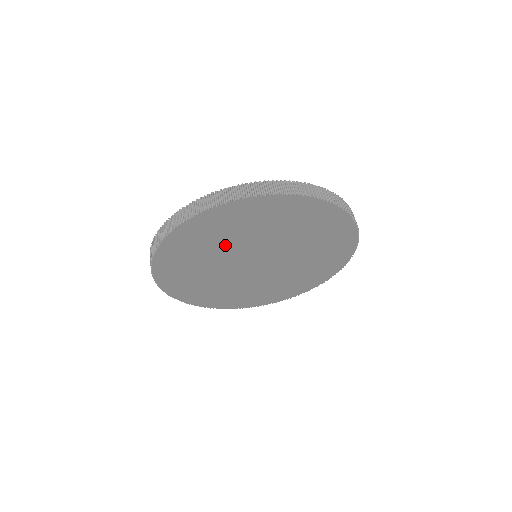
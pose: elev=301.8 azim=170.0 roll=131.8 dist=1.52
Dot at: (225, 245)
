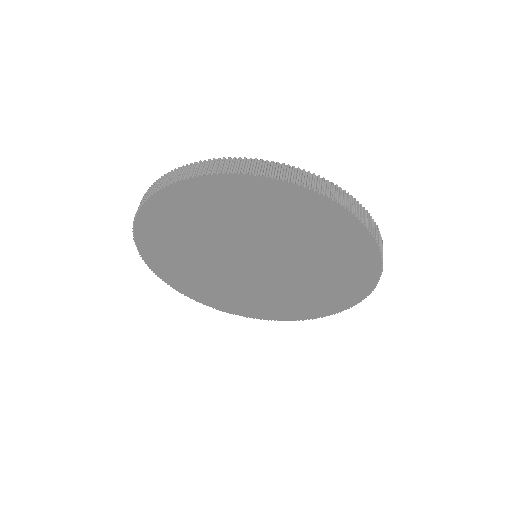
Dot at: (203, 238)
